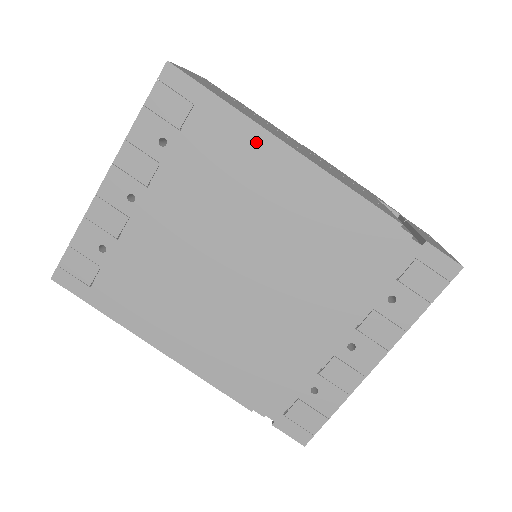
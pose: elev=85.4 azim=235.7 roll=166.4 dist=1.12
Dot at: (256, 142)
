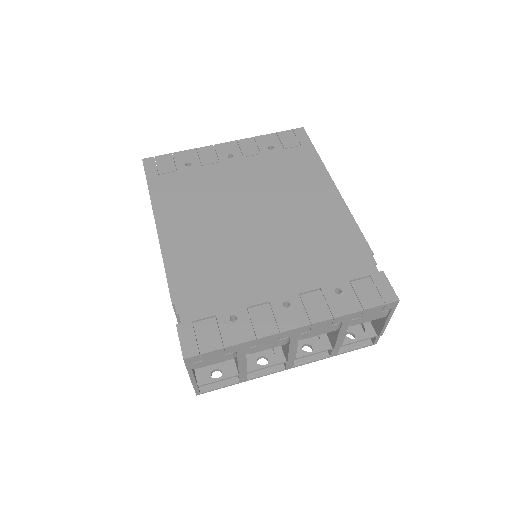
Dot at: (319, 174)
